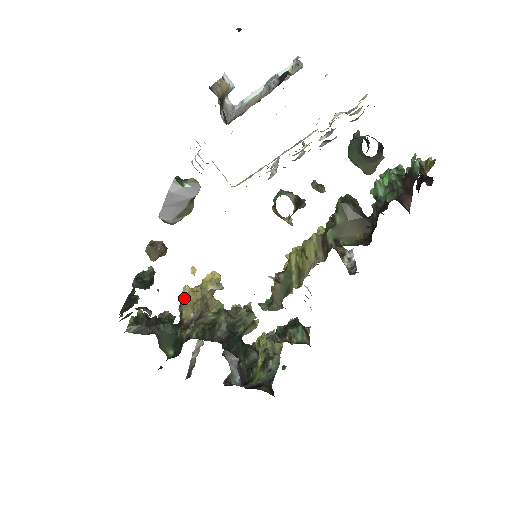
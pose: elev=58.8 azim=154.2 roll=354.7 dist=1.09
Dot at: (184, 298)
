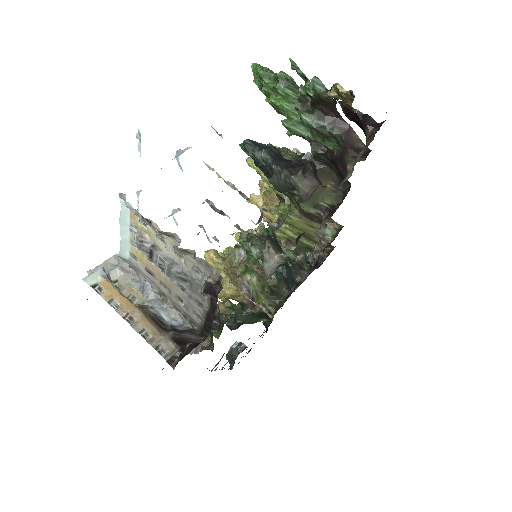
Dot at: occluded
